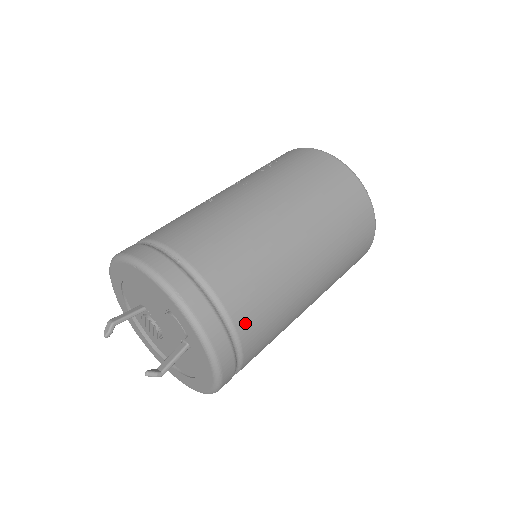
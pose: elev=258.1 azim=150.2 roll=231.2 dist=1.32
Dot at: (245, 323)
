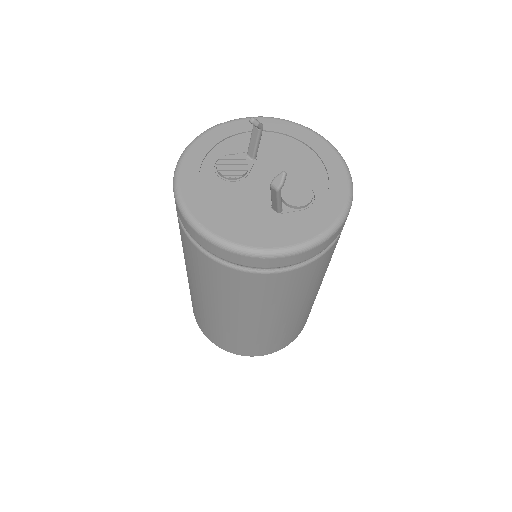
Dot at: (323, 259)
